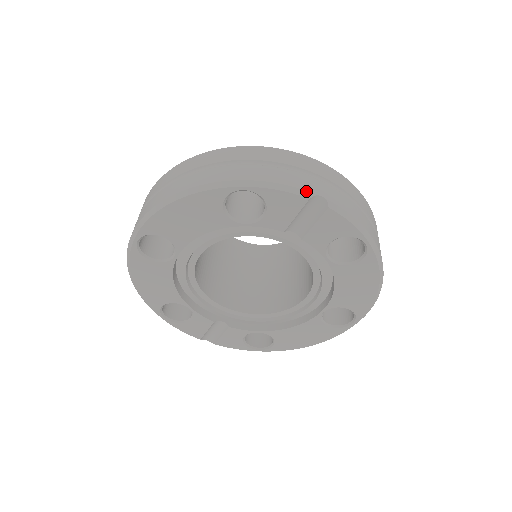
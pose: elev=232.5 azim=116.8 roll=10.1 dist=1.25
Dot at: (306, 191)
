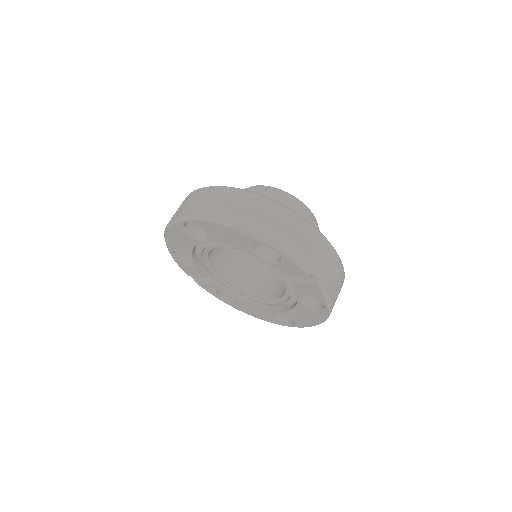
Dot at: (309, 270)
